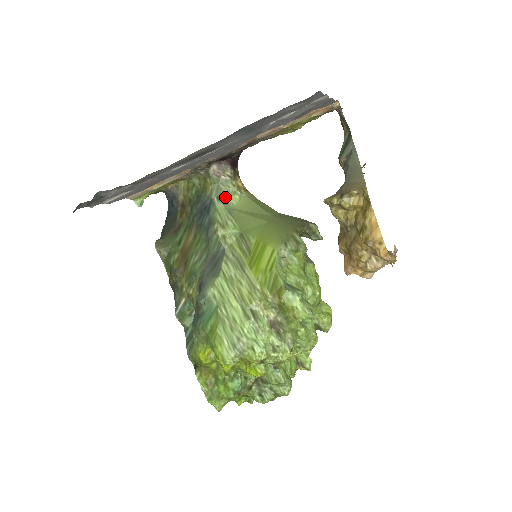
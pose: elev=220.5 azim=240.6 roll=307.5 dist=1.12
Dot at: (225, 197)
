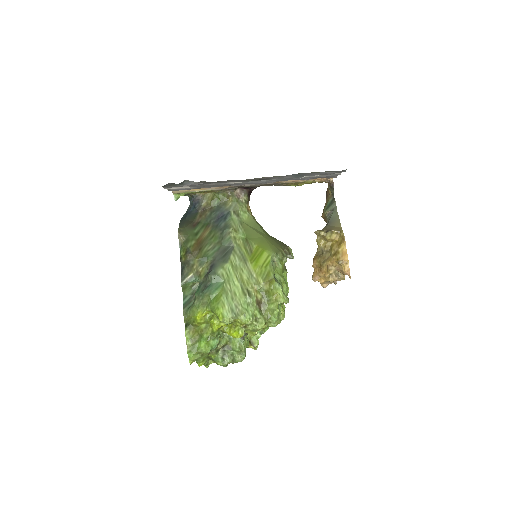
Dot at: (239, 213)
